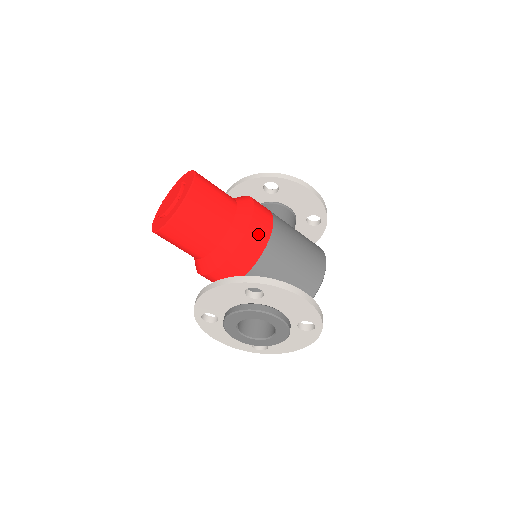
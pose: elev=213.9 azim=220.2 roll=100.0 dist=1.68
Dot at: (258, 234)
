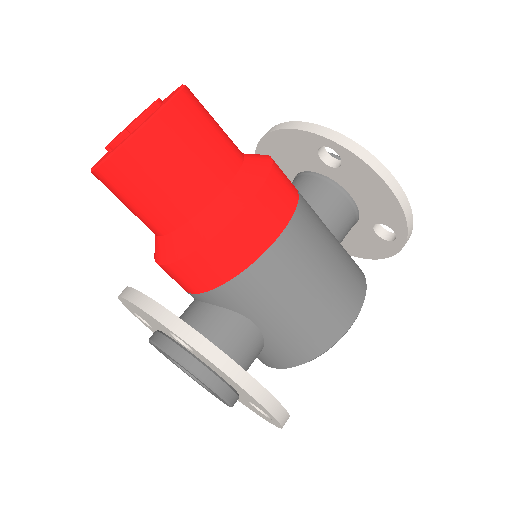
Dot at: (240, 244)
